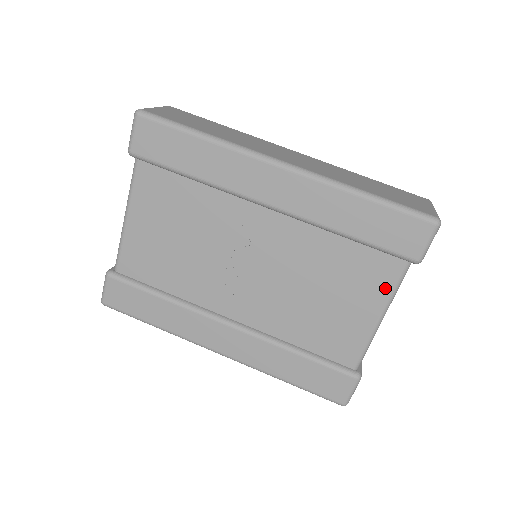
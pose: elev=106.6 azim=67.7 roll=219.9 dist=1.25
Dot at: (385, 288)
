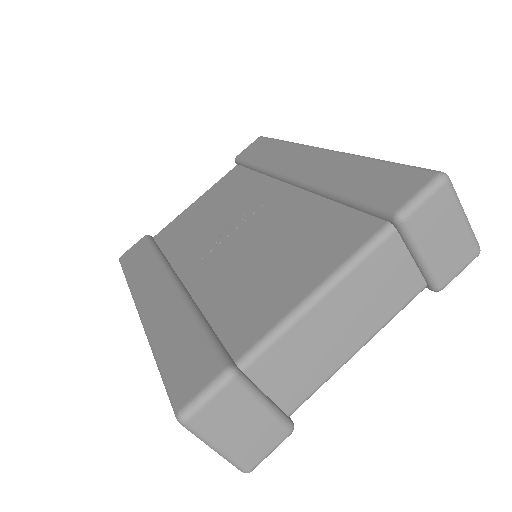
Dot at: (344, 253)
